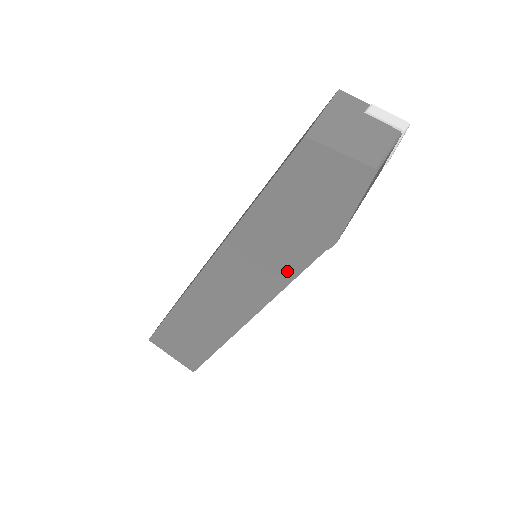
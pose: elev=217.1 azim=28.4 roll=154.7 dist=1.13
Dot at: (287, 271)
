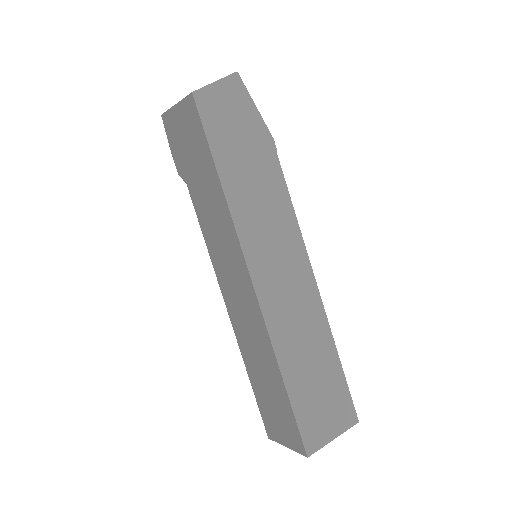
Dot at: (282, 199)
